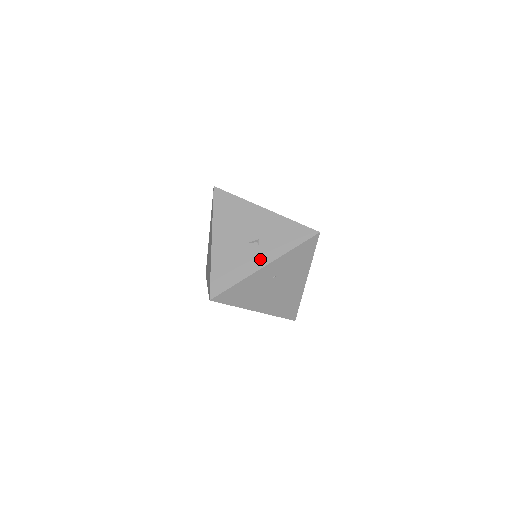
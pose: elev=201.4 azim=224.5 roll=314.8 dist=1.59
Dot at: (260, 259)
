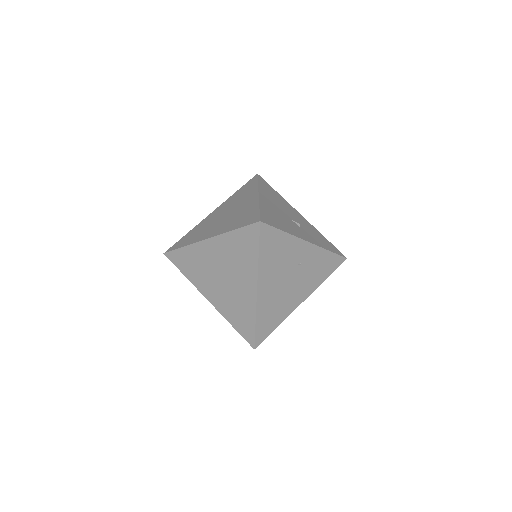
Dot at: (304, 235)
